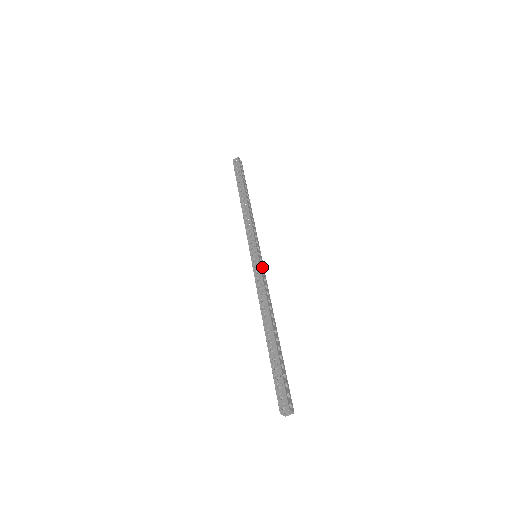
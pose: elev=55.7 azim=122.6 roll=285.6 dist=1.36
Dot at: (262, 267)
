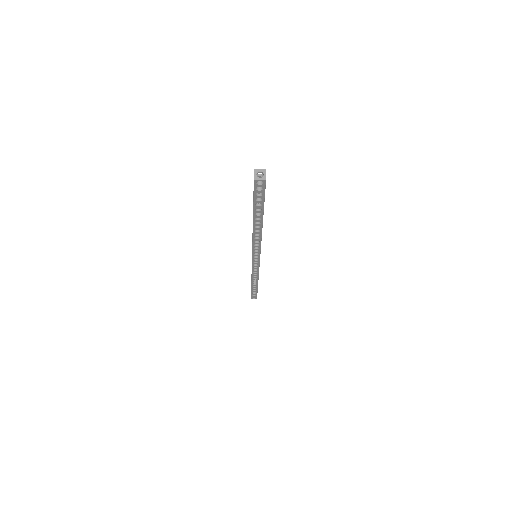
Dot at: occluded
